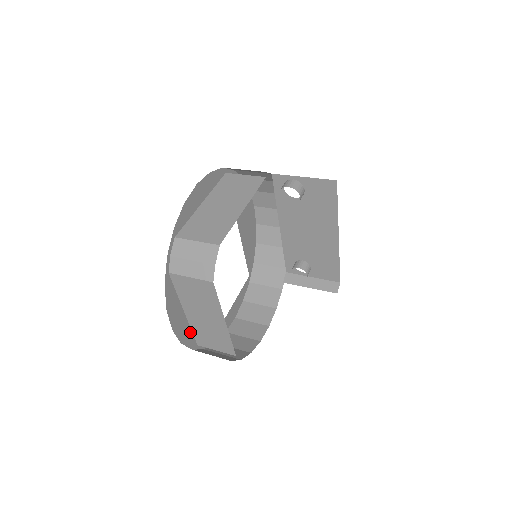
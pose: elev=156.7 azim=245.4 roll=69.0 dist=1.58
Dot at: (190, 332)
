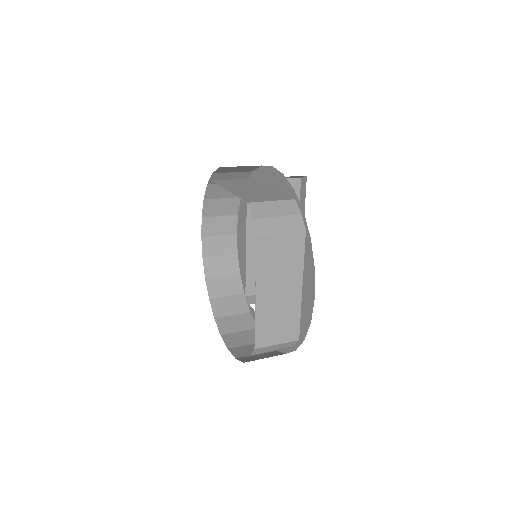
Dot at: (255, 326)
